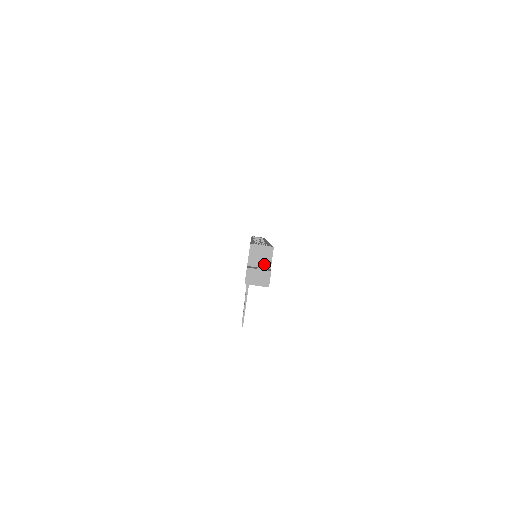
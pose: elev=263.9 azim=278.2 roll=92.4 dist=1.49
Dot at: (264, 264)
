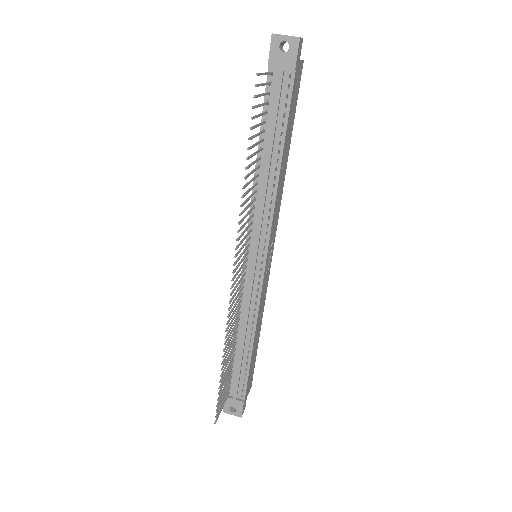
Dot at: occluded
